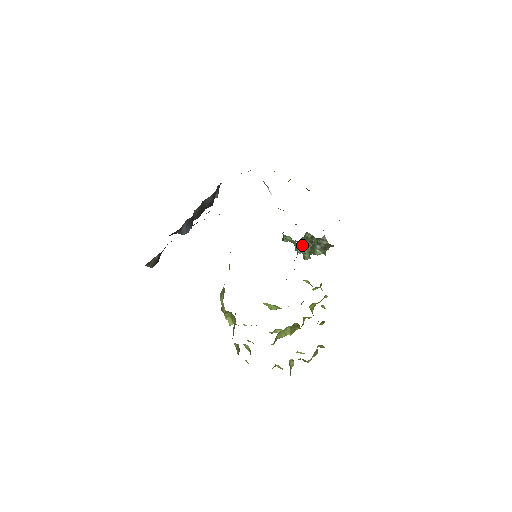
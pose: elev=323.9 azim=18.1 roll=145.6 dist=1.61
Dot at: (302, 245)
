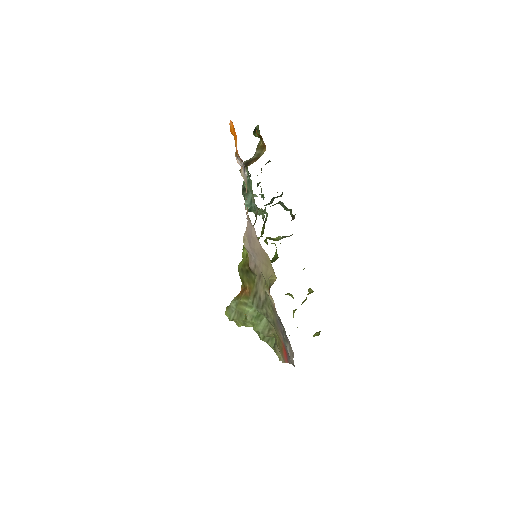
Dot at: occluded
